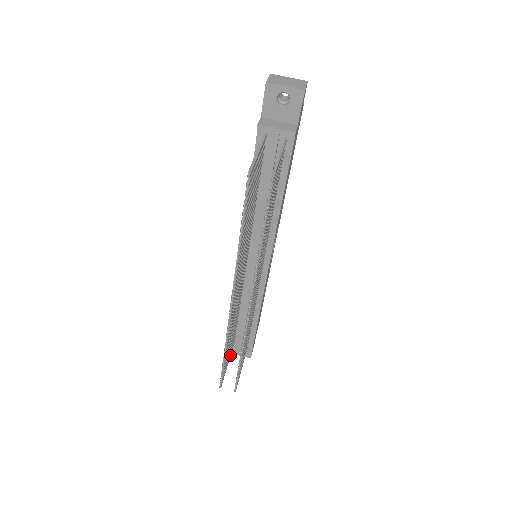
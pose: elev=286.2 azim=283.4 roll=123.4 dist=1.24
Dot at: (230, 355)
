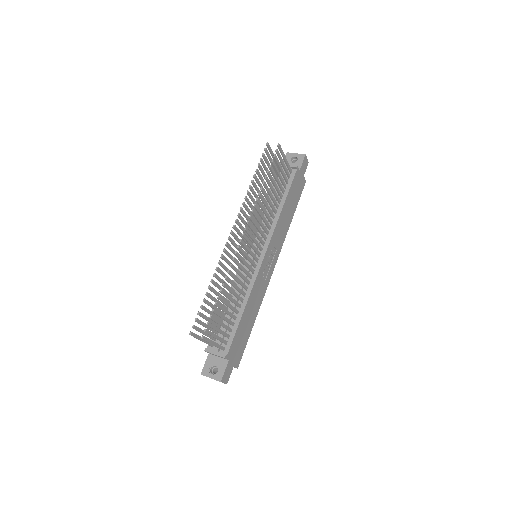
Dot at: occluded
